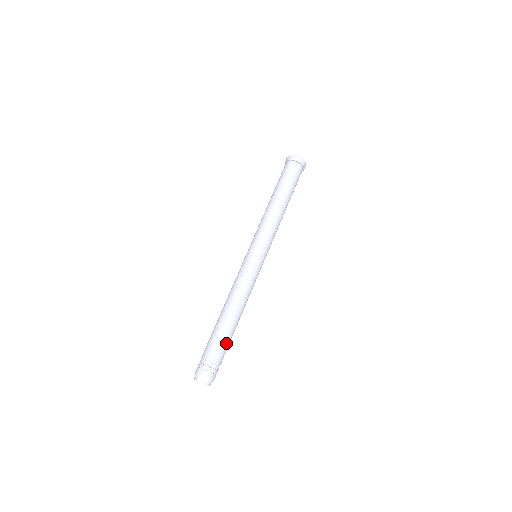
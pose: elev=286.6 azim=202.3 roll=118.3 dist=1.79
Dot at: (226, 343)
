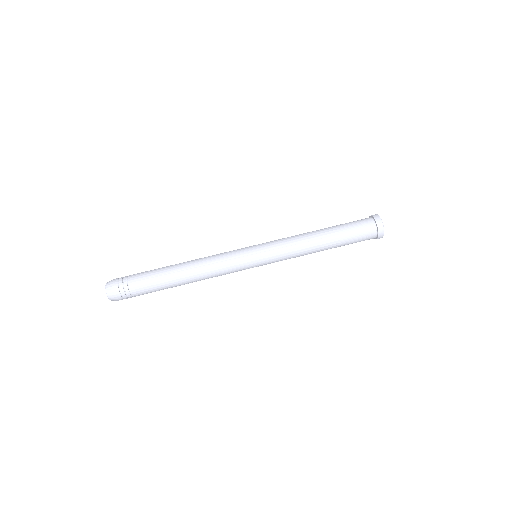
Dot at: occluded
